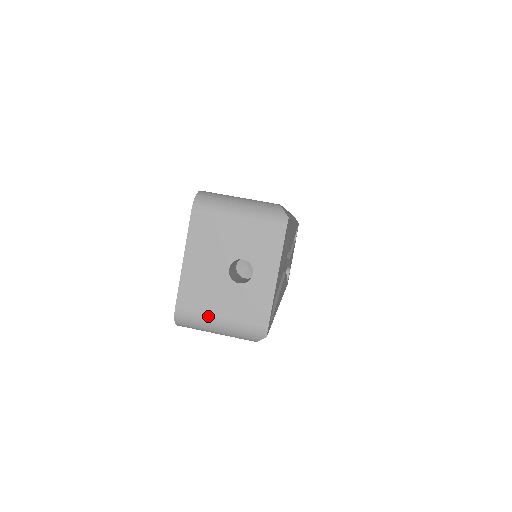
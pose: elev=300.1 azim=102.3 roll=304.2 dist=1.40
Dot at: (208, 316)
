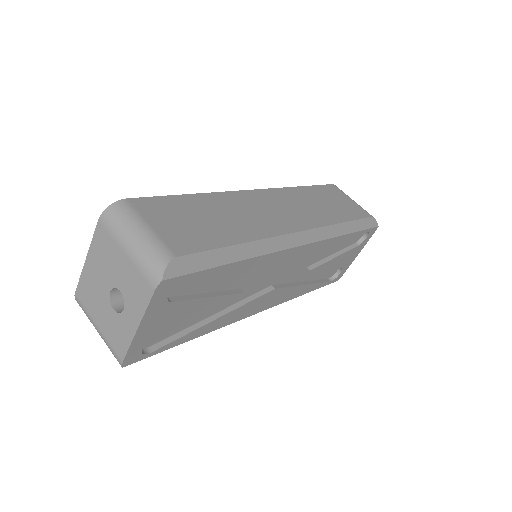
Dot at: (91, 317)
